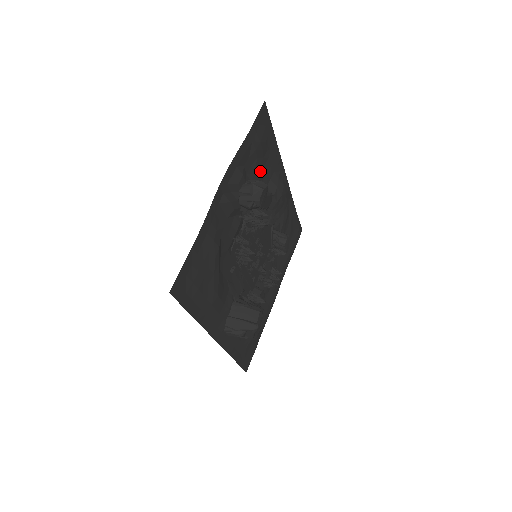
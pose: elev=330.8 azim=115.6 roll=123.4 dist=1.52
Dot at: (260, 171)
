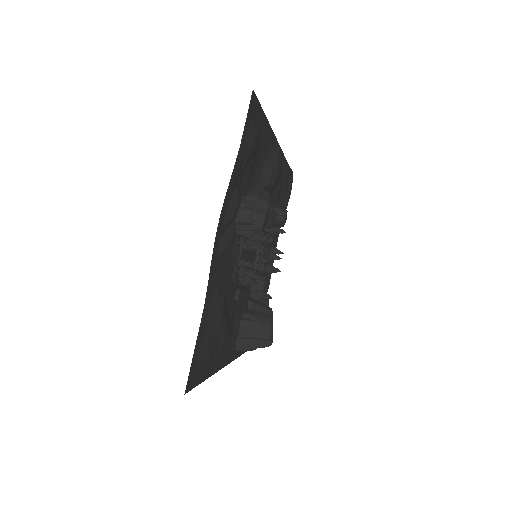
Dot at: (252, 169)
